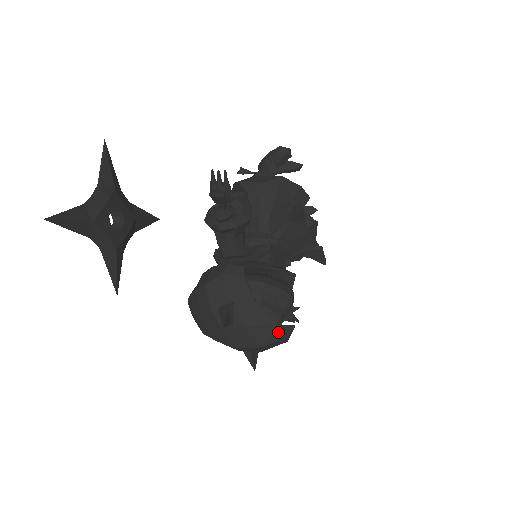
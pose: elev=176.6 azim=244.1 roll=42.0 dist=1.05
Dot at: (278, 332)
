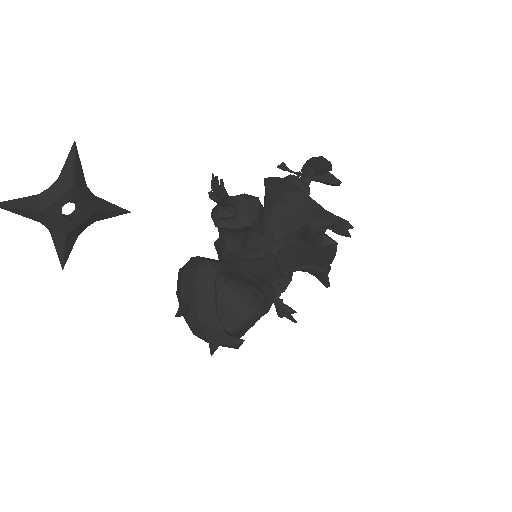
Dot at: (226, 340)
